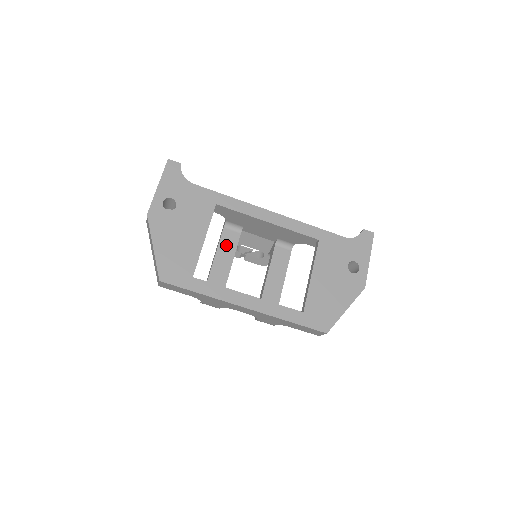
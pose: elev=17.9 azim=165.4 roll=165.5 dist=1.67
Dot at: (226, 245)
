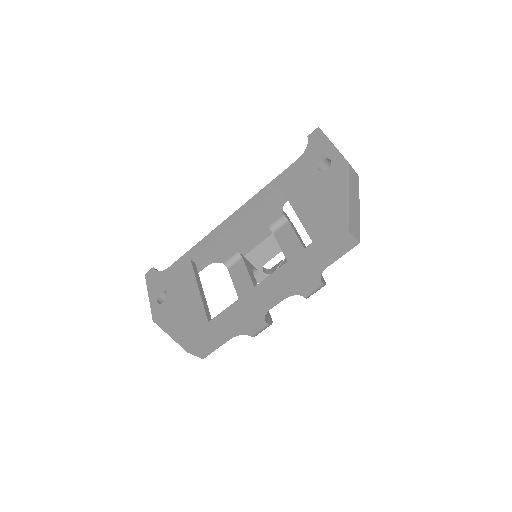
Dot at: (239, 278)
